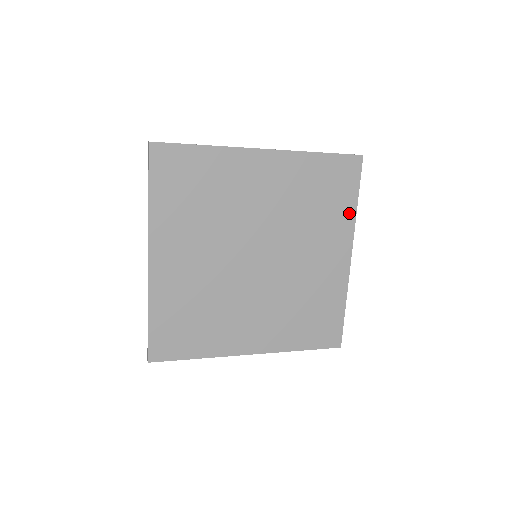
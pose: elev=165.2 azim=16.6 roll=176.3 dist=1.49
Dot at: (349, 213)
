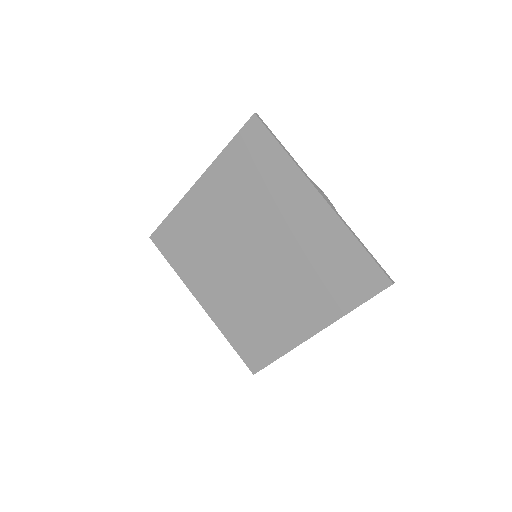
Dot at: (342, 307)
